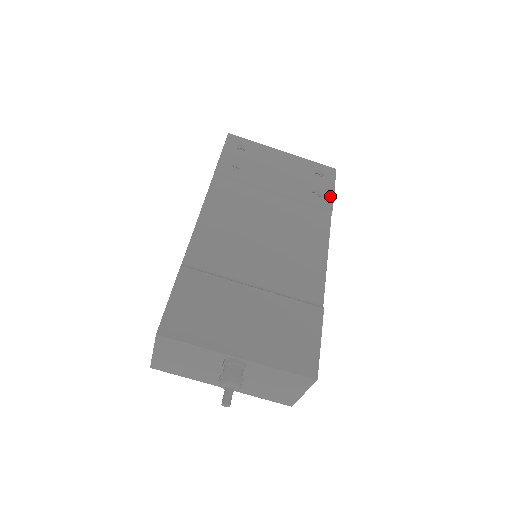
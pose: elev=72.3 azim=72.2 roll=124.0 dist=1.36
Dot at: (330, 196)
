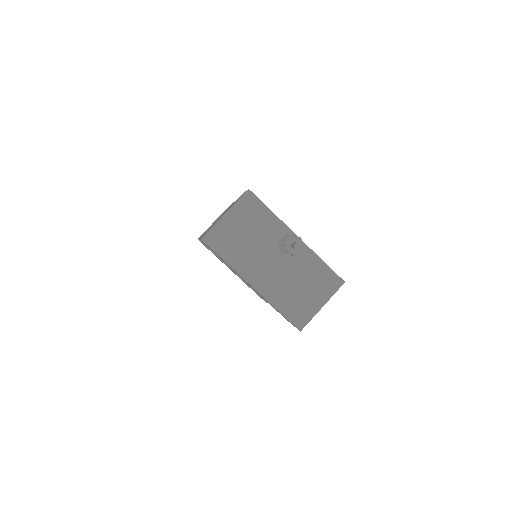
Dot at: occluded
